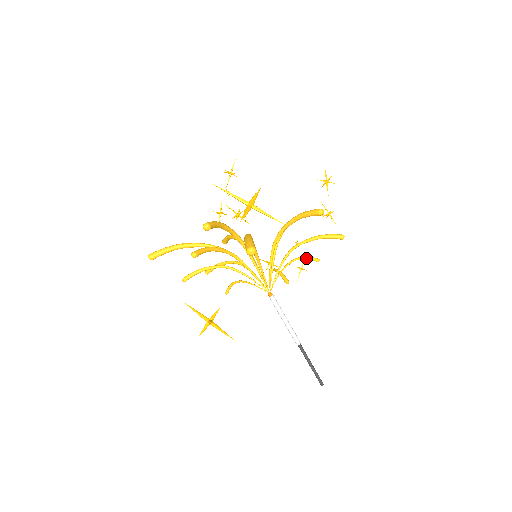
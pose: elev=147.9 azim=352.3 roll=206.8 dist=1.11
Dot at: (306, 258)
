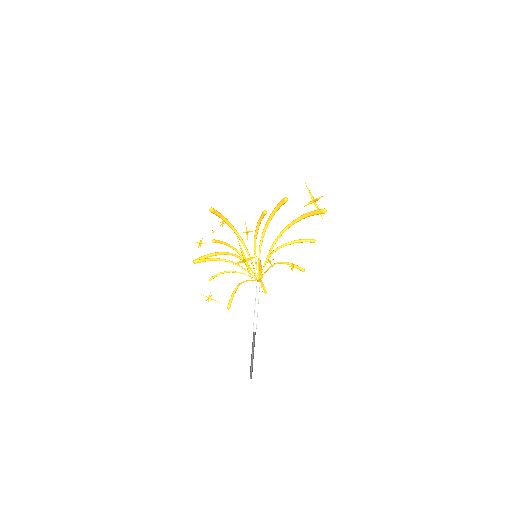
Dot at: occluded
